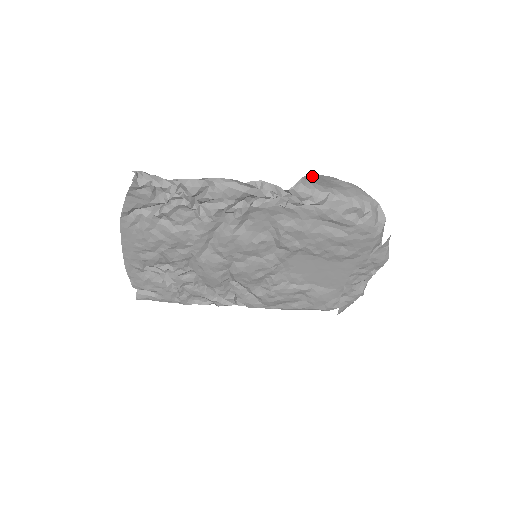
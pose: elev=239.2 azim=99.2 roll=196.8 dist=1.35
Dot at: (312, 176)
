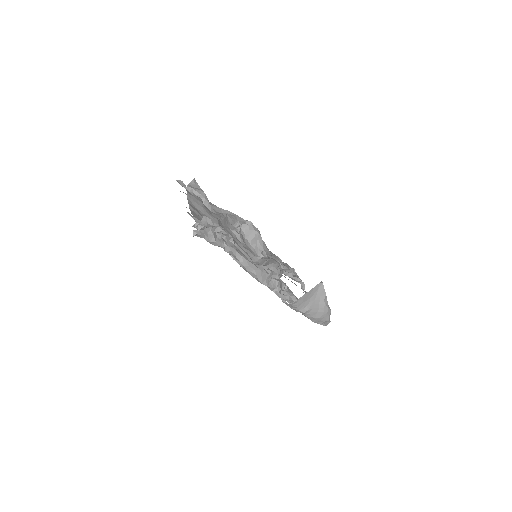
Dot at: (309, 292)
